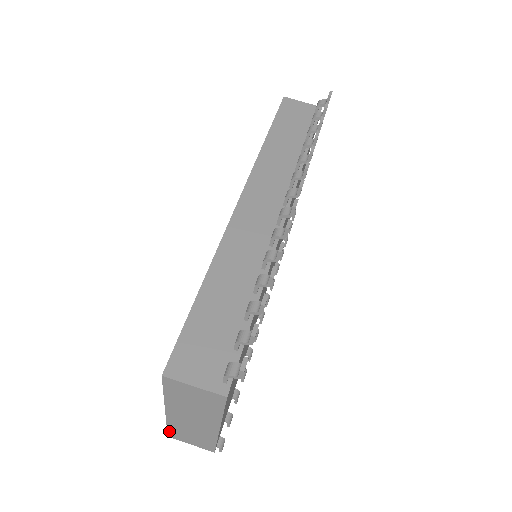
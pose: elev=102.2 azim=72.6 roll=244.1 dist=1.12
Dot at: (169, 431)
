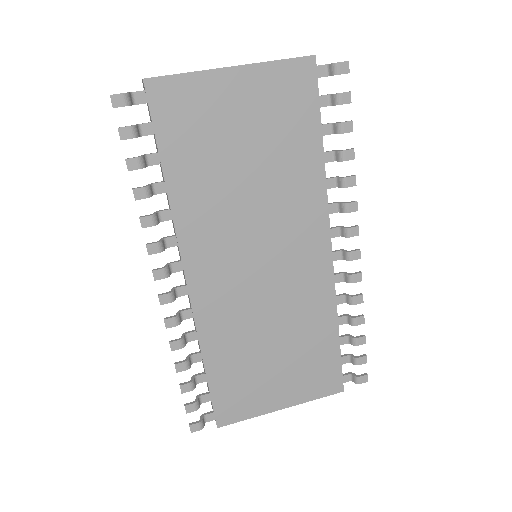
Dot at: occluded
